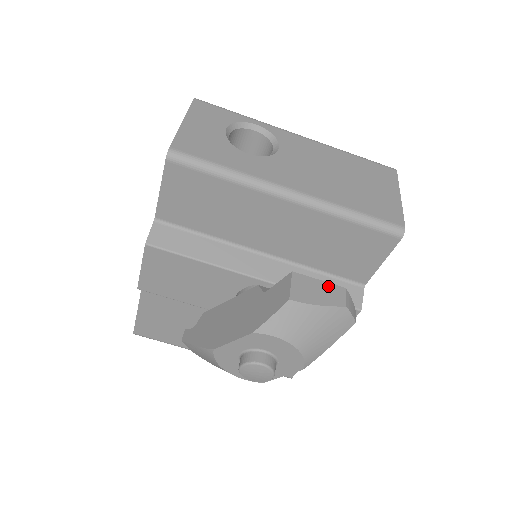
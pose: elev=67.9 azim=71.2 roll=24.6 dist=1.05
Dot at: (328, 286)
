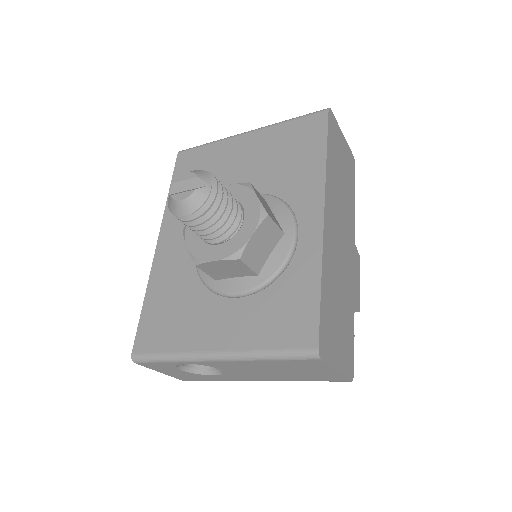
Dot at: occluded
